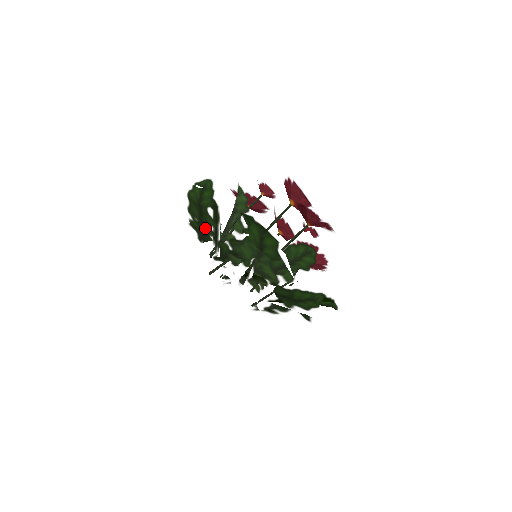
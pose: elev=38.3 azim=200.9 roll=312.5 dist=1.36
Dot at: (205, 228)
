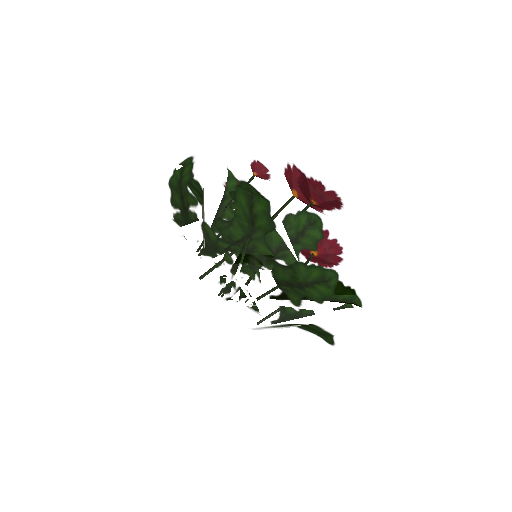
Dot at: (188, 214)
